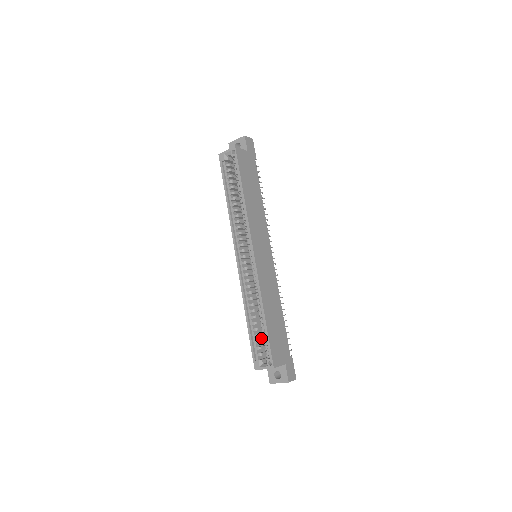
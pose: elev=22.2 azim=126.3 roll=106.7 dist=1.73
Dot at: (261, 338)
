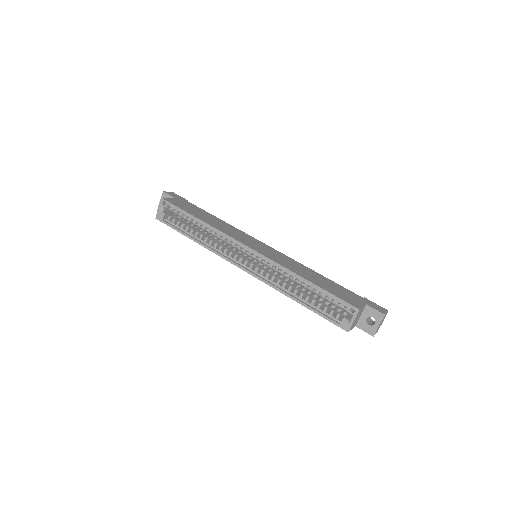
Dot at: occluded
